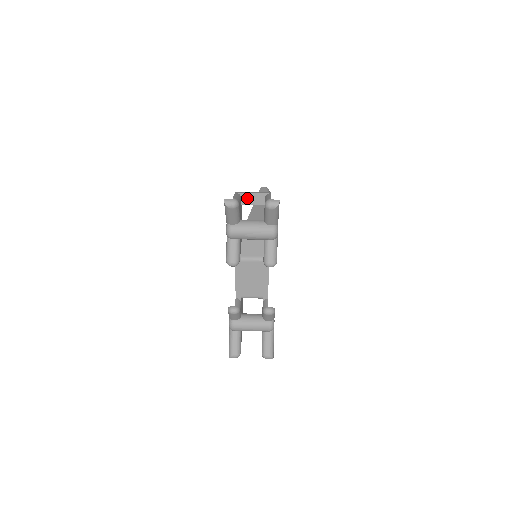
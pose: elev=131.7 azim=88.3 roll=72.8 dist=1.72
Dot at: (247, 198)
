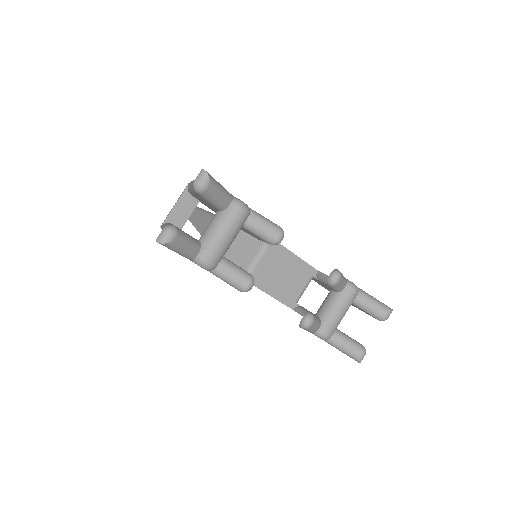
Dot at: (177, 217)
